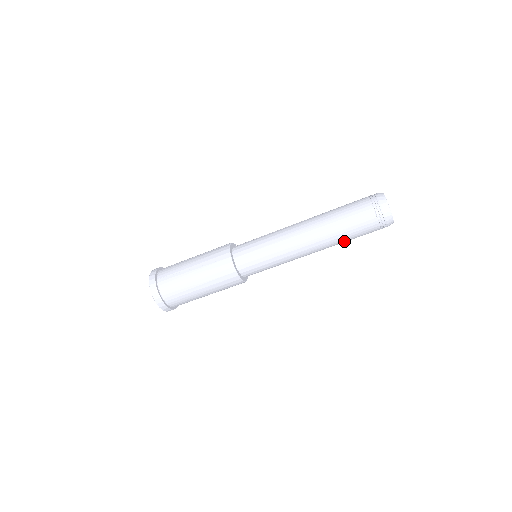
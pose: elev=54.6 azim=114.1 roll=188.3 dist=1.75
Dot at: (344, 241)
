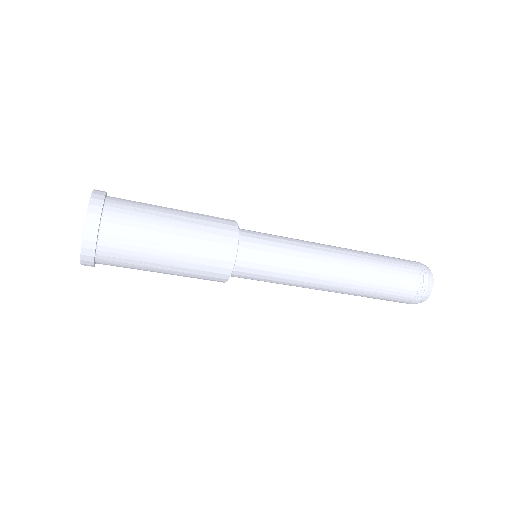
Dot at: occluded
